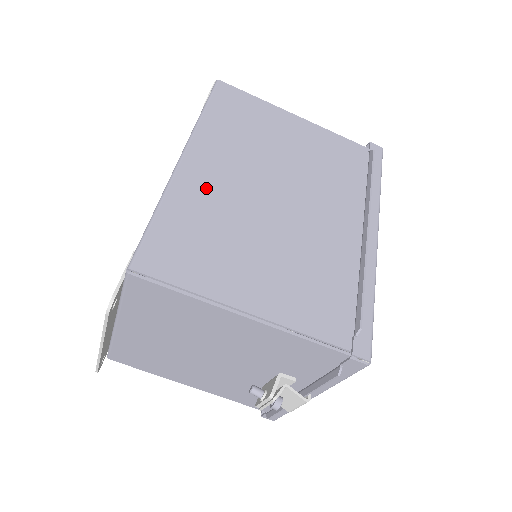
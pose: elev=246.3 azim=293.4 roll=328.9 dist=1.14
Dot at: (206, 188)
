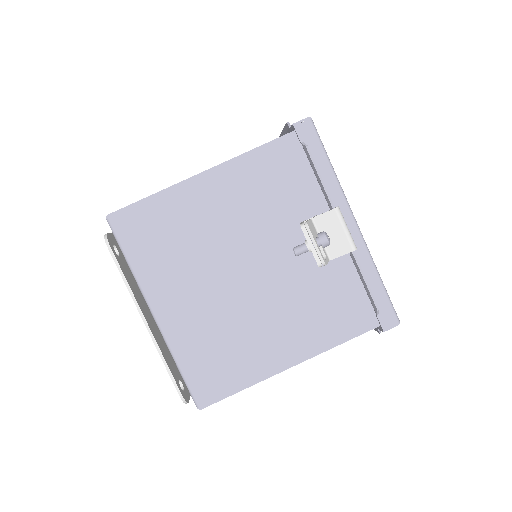
Dot at: occluded
